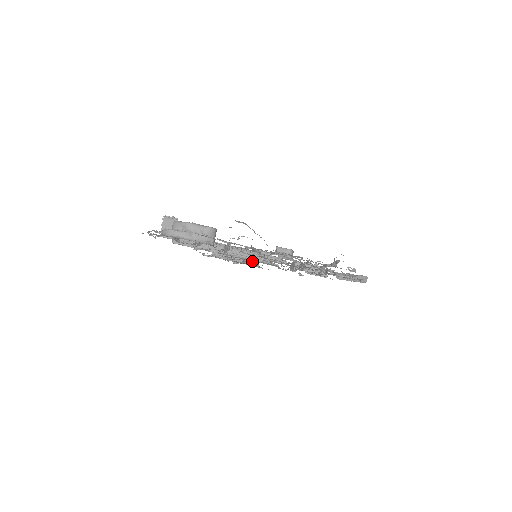
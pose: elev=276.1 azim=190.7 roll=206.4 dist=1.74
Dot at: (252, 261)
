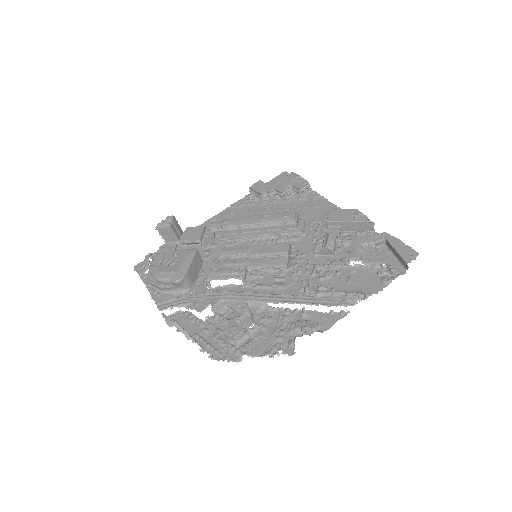
Dot at: (297, 188)
